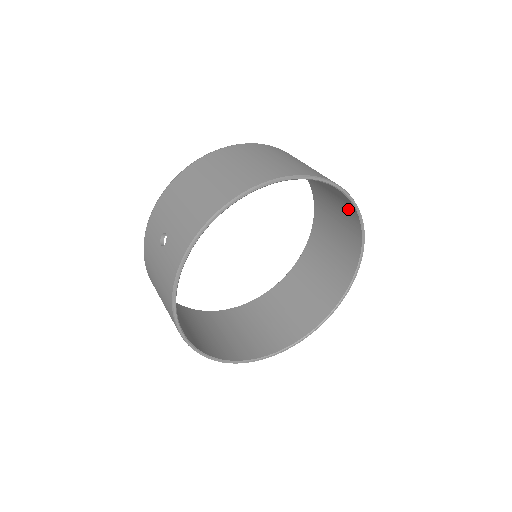
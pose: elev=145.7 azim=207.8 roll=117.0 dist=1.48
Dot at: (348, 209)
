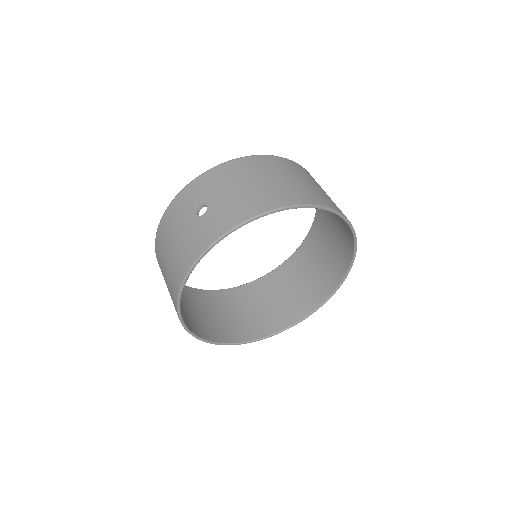
Dot at: (345, 251)
